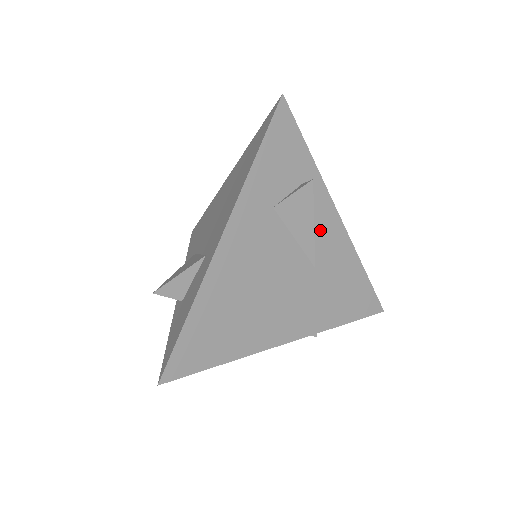
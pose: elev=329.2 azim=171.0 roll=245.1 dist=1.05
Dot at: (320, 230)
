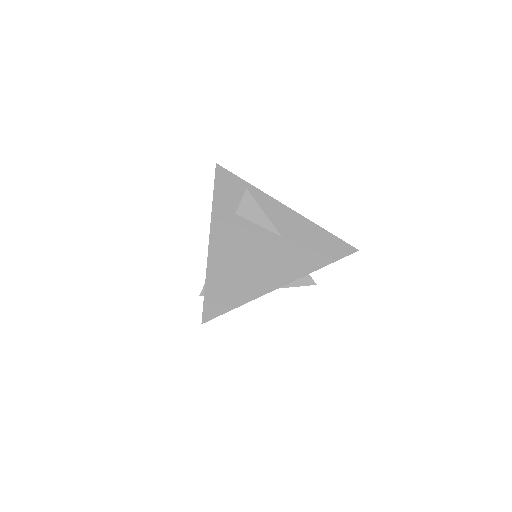
Dot at: (274, 216)
